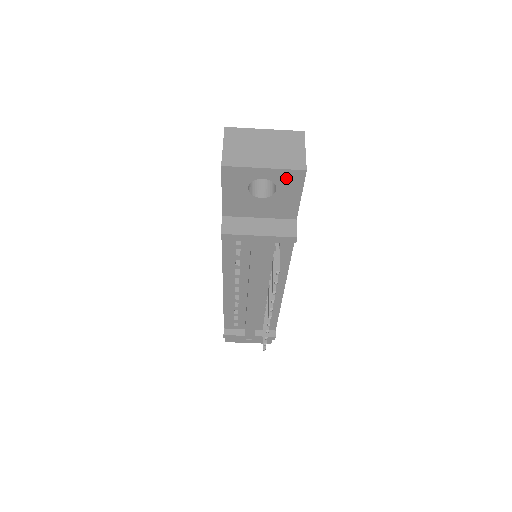
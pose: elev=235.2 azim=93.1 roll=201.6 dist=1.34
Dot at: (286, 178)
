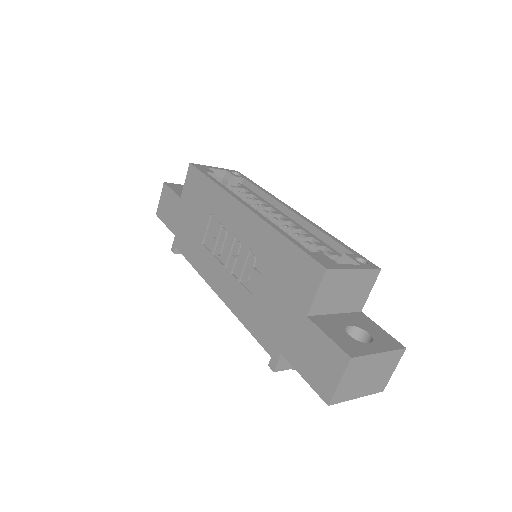
Dot at: occluded
